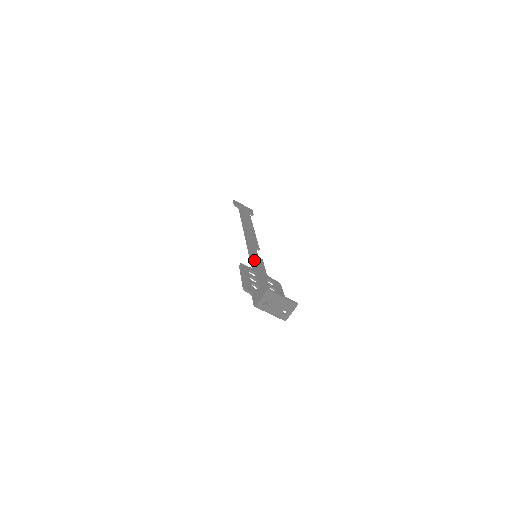
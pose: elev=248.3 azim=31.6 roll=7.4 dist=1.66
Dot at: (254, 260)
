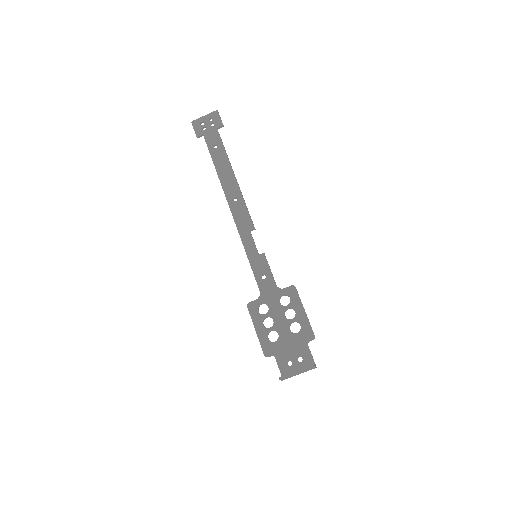
Dot at: (257, 272)
